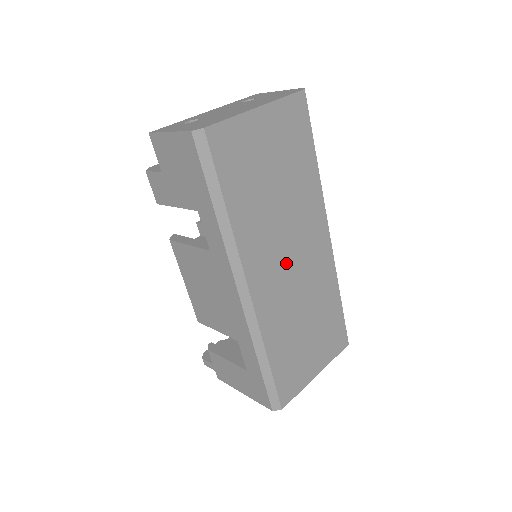
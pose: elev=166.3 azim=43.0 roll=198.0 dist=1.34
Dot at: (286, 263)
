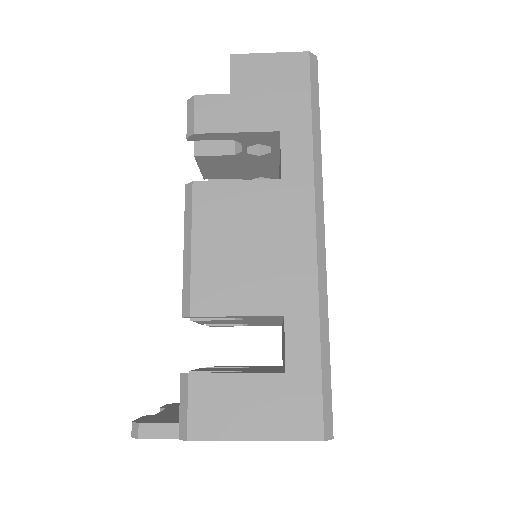
Dot at: occluded
